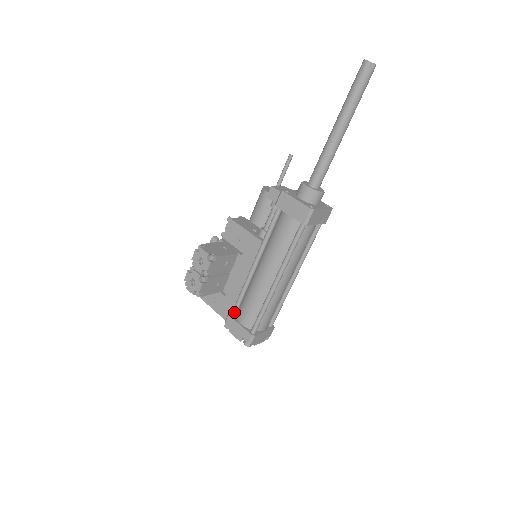
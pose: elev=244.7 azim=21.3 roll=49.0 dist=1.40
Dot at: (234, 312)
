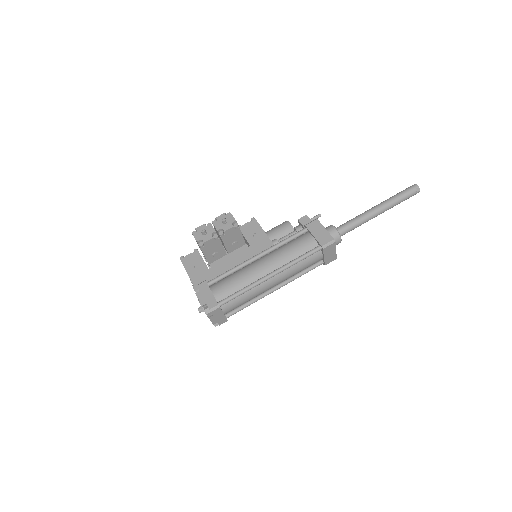
Dot at: (212, 282)
